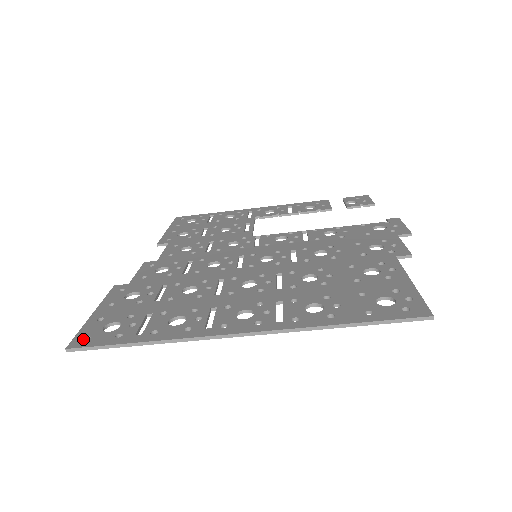
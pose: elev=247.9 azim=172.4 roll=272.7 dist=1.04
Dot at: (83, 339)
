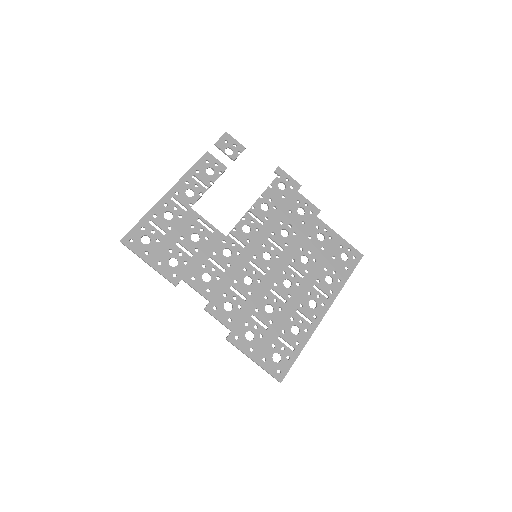
Dot at: (278, 373)
